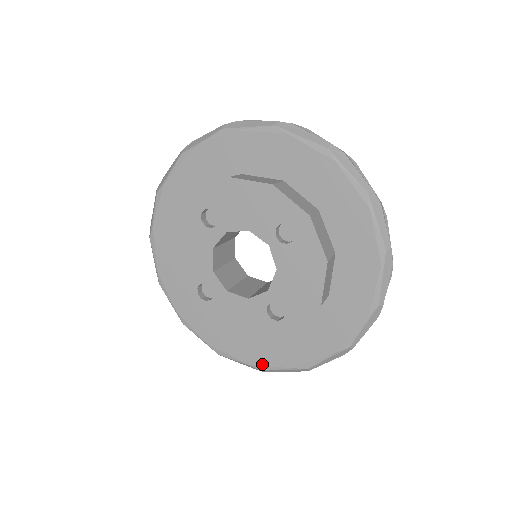
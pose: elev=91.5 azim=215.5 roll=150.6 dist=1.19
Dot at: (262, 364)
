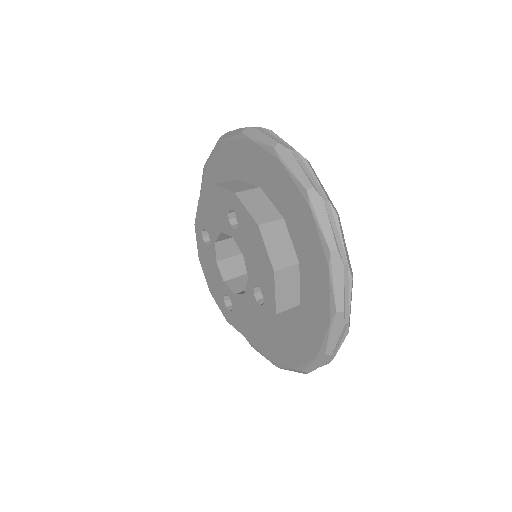
Dot at: (299, 364)
